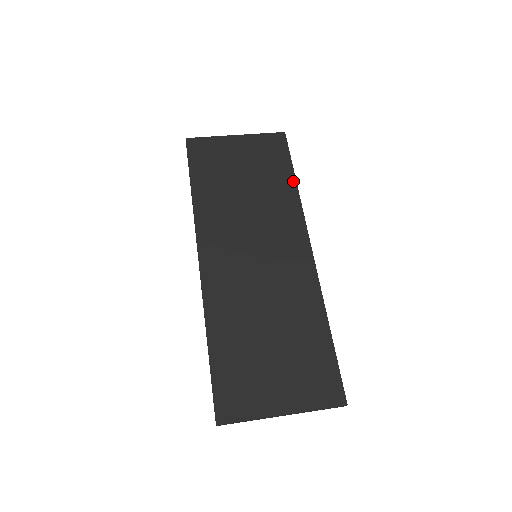
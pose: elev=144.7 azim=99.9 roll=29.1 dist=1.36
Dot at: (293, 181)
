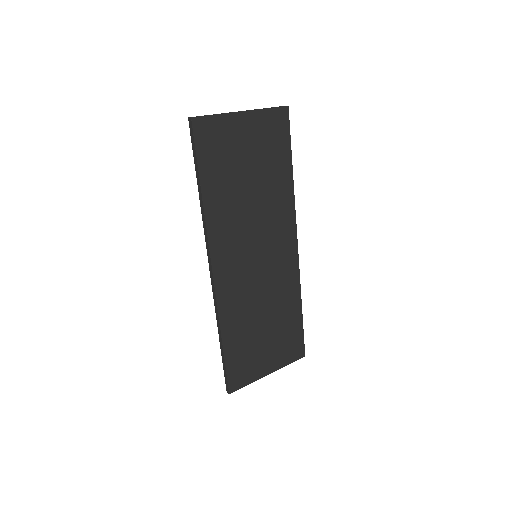
Dot at: (290, 172)
